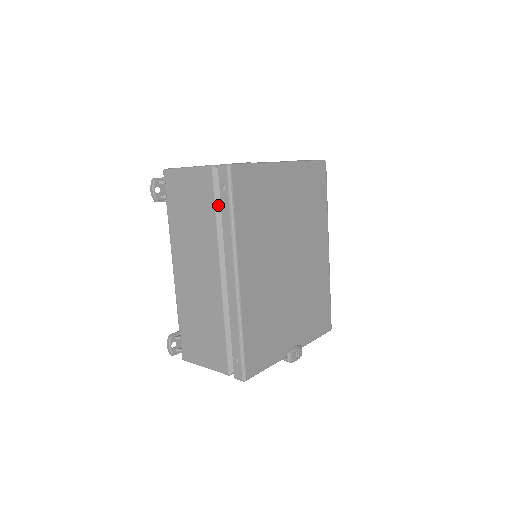
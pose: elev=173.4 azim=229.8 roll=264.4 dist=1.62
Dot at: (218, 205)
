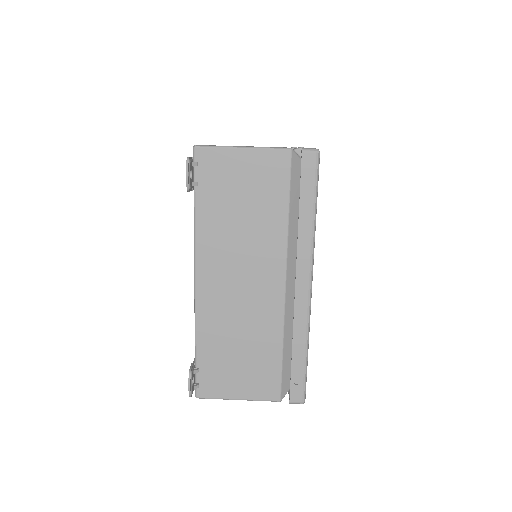
Dot at: (292, 198)
